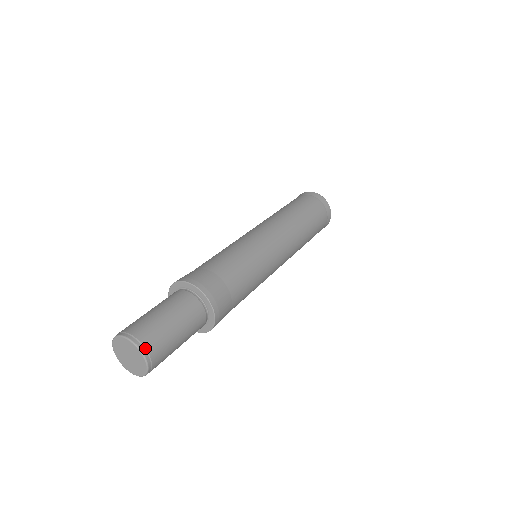
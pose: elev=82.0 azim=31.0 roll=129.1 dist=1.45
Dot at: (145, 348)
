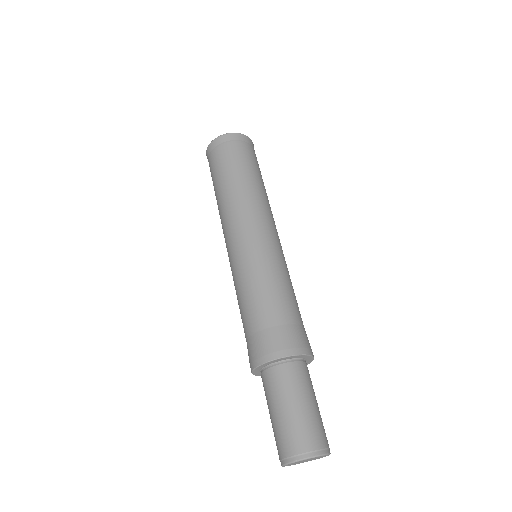
Dot at: (329, 448)
